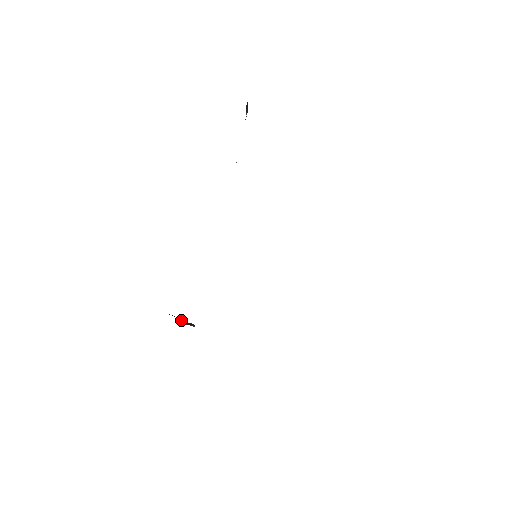
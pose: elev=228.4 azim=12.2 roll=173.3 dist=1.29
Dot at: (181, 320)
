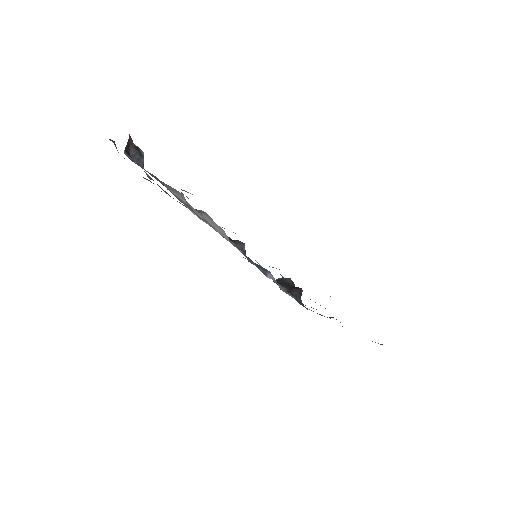
Dot at: (285, 286)
